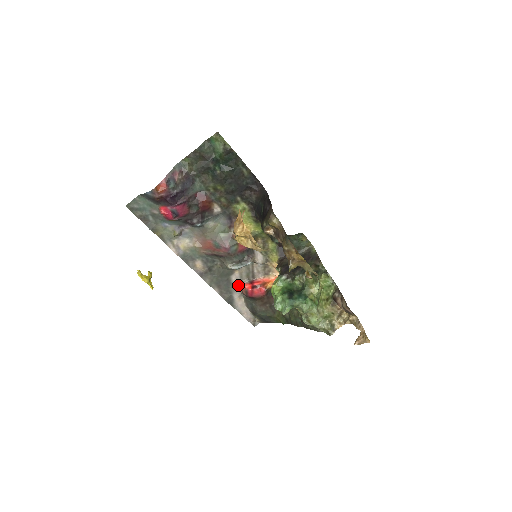
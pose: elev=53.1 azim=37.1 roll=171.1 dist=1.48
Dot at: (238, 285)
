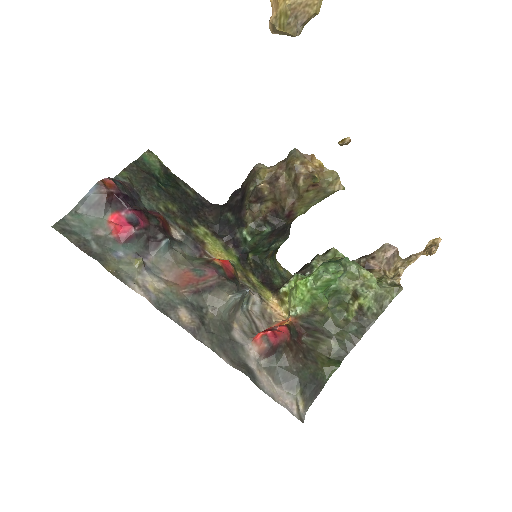
Dot at: (247, 345)
